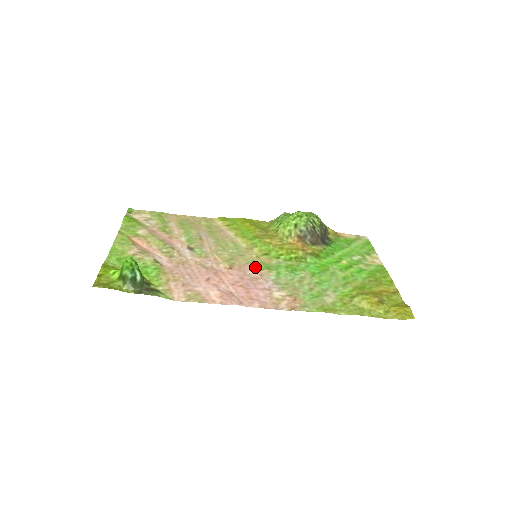
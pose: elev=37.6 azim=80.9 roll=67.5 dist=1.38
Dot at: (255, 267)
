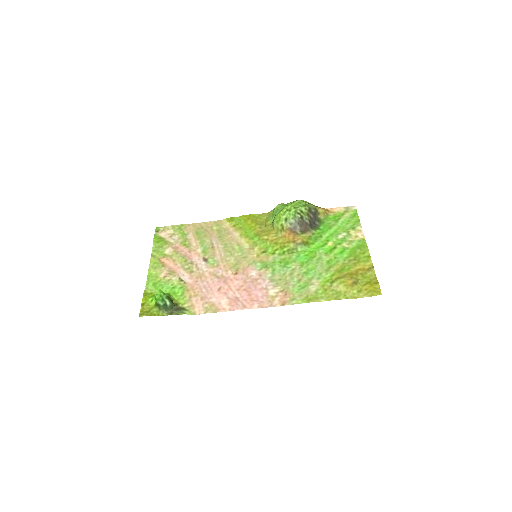
Dot at: (255, 268)
